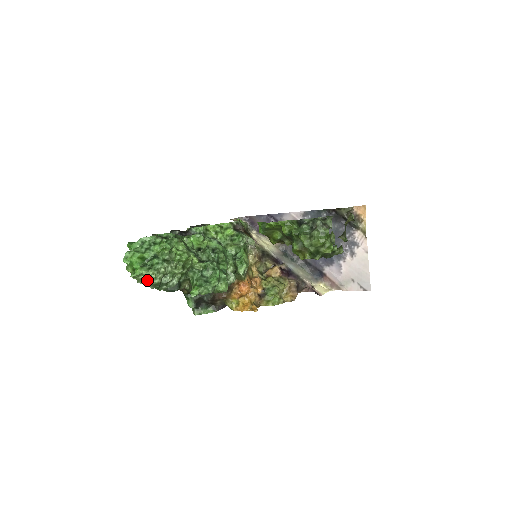
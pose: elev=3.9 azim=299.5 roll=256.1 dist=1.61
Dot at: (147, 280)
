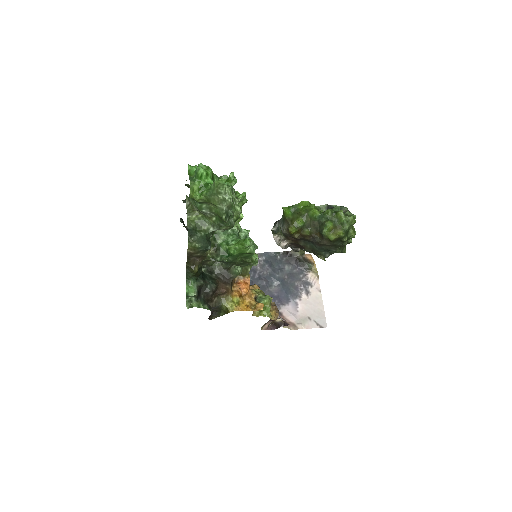
Dot at: (224, 197)
